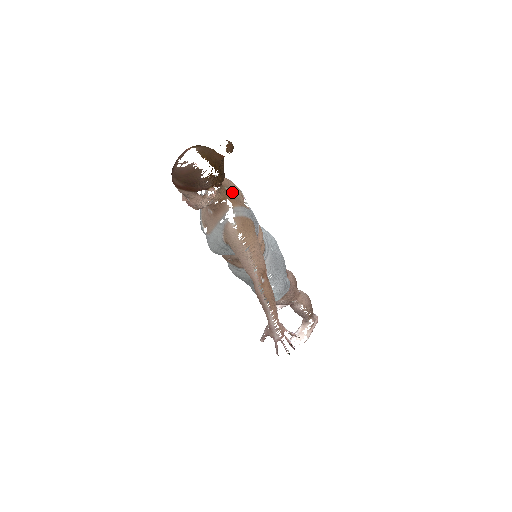
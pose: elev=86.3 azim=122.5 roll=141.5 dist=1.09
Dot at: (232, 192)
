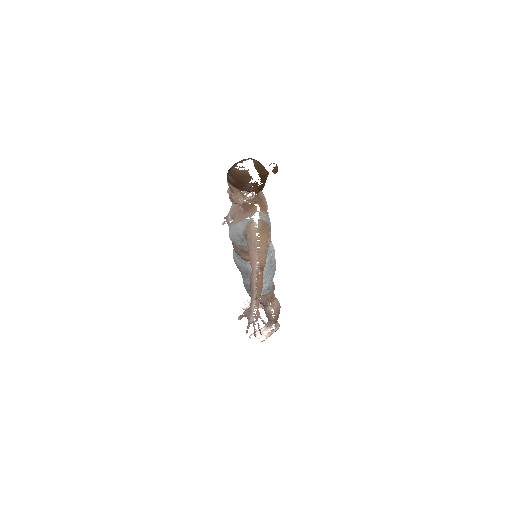
Dot at: (263, 201)
